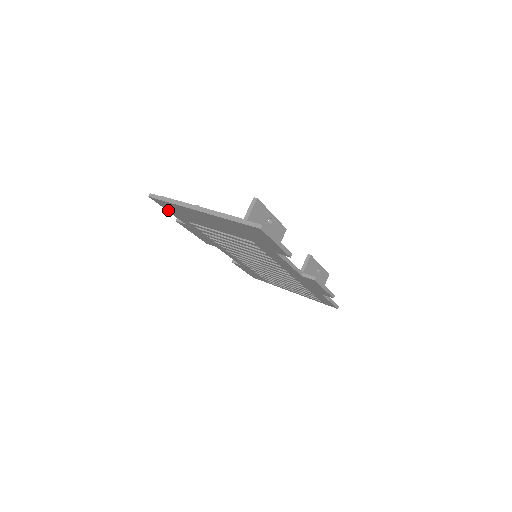
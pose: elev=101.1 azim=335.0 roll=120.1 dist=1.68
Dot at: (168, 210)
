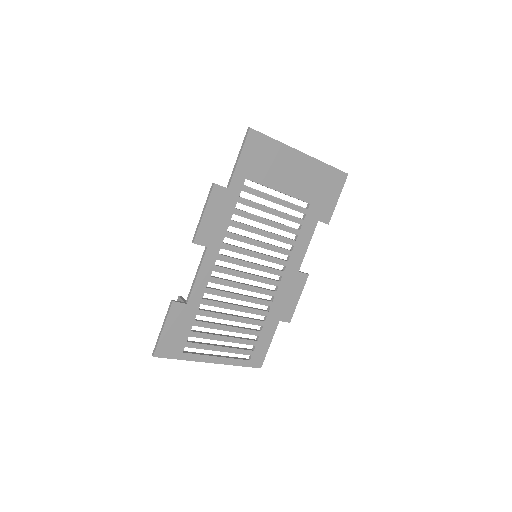
Dot at: (243, 156)
